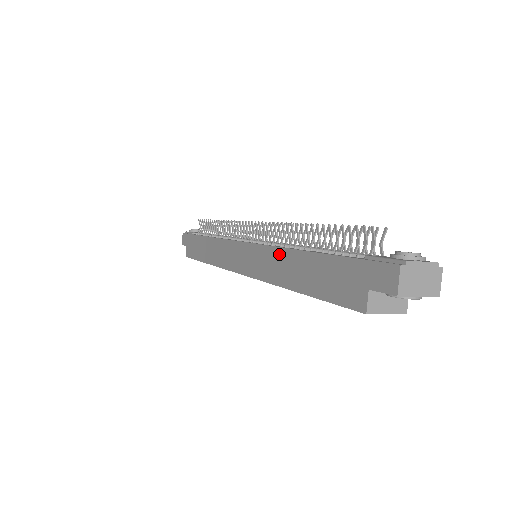
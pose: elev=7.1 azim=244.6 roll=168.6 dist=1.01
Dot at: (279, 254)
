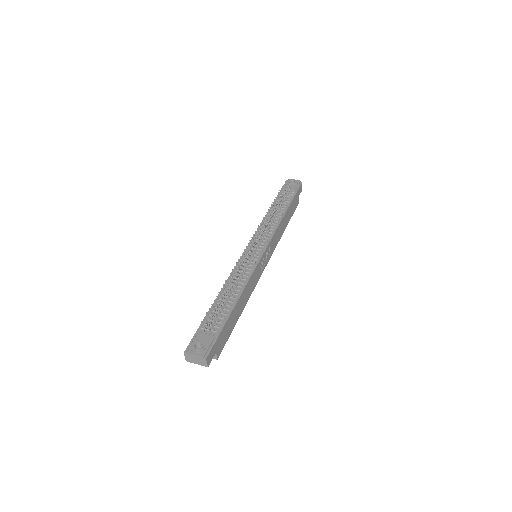
Dot at: occluded
